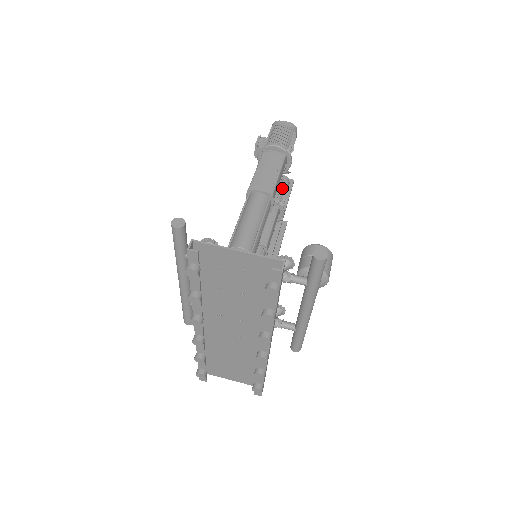
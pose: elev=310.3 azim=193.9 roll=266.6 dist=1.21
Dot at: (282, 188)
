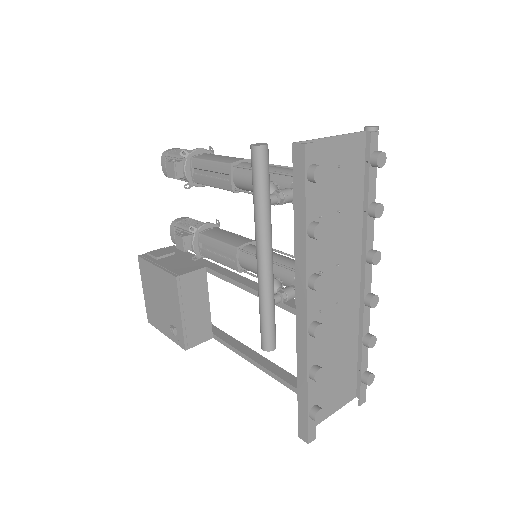
Dot at: (199, 221)
